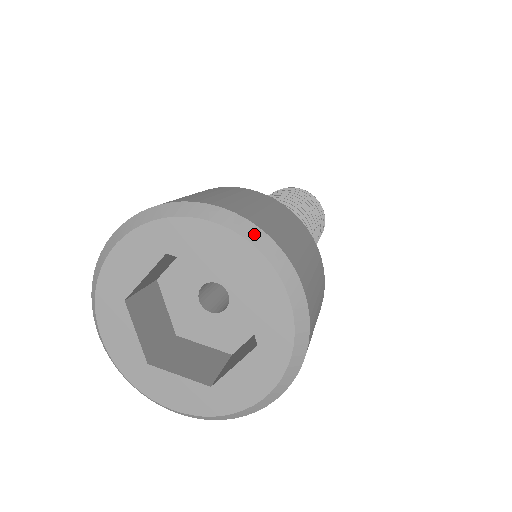
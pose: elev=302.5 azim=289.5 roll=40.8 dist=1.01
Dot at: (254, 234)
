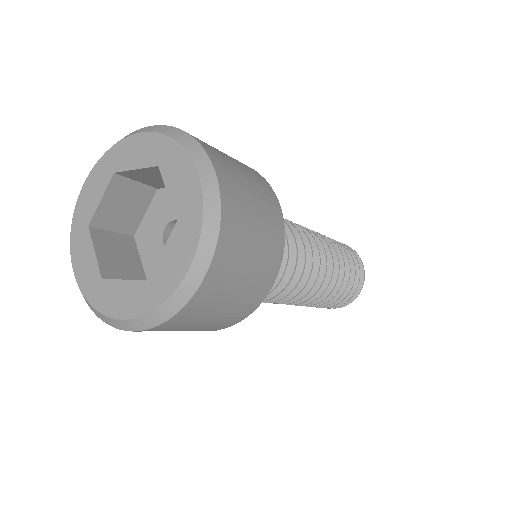
Dot at: (212, 206)
